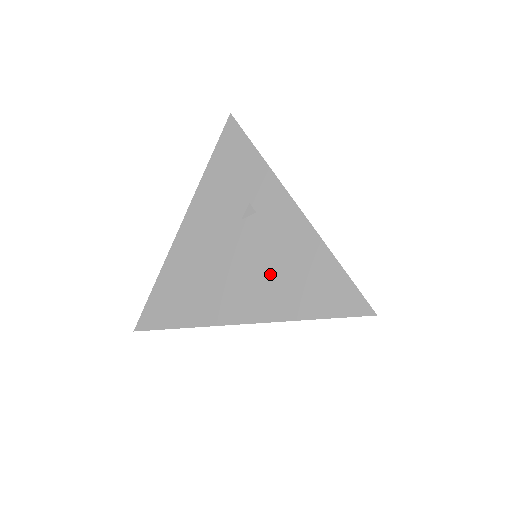
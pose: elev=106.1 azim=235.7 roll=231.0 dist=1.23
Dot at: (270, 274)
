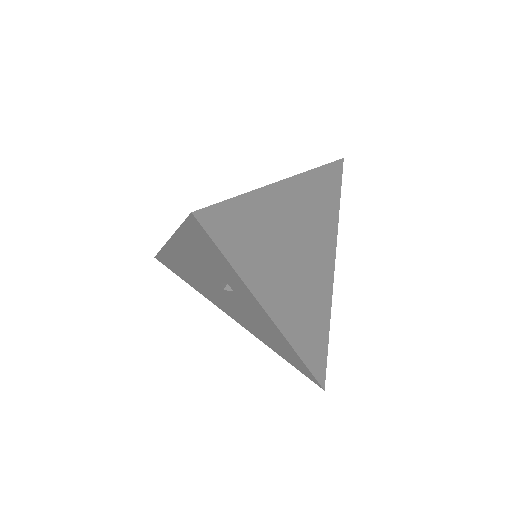
Dot at: (248, 320)
